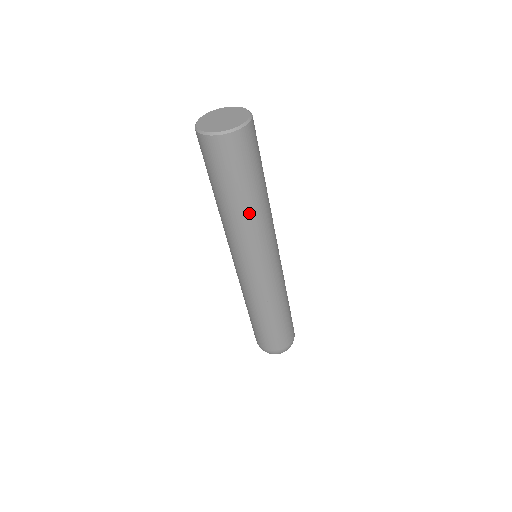
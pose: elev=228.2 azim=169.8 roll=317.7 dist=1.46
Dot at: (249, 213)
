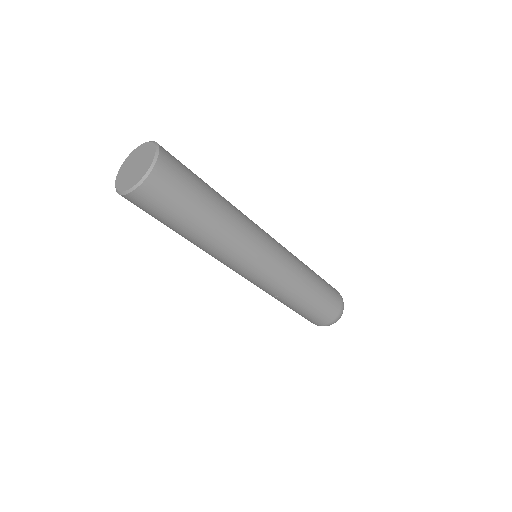
Dot at: (226, 216)
